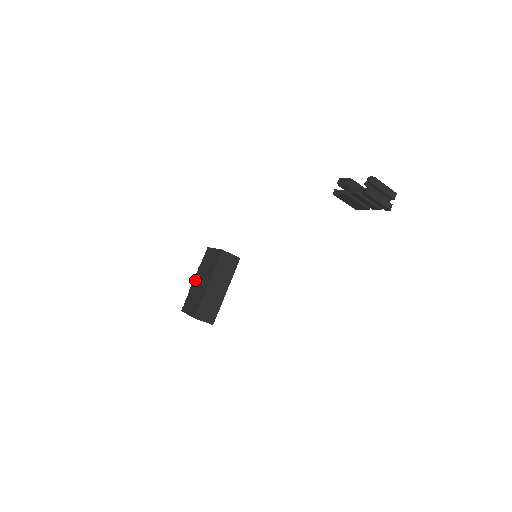
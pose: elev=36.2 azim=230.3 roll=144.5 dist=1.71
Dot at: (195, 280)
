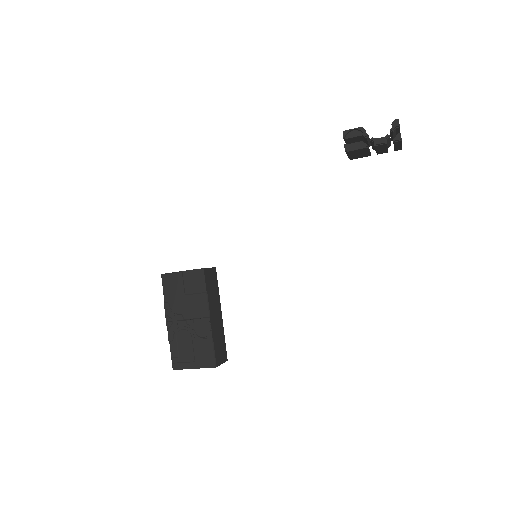
Dot at: (172, 323)
